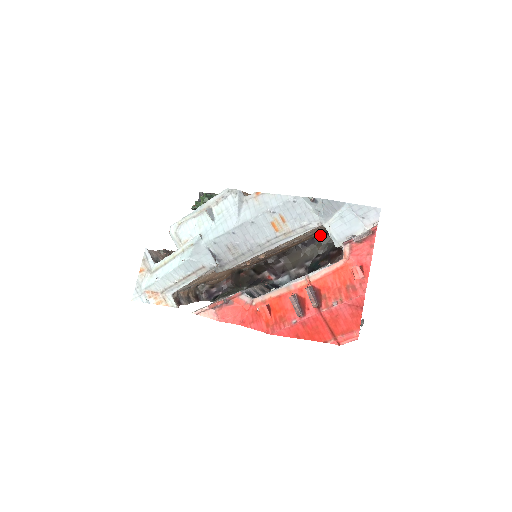
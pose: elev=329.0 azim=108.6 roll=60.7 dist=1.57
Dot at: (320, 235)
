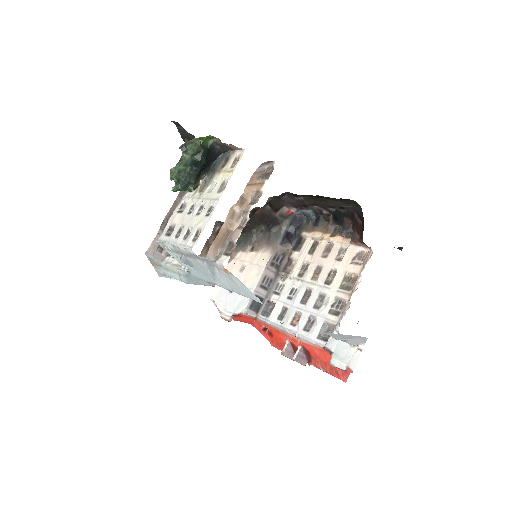
Dot at: (340, 198)
